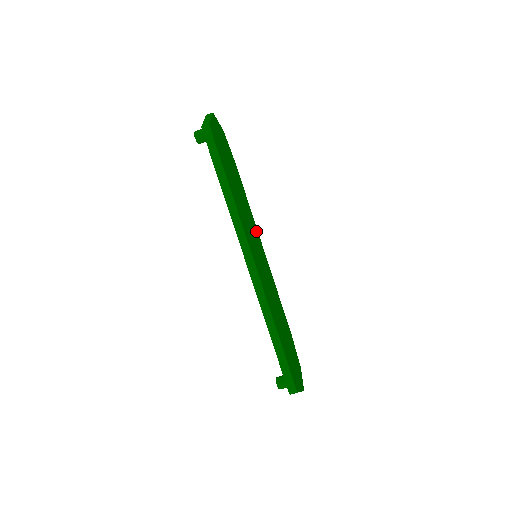
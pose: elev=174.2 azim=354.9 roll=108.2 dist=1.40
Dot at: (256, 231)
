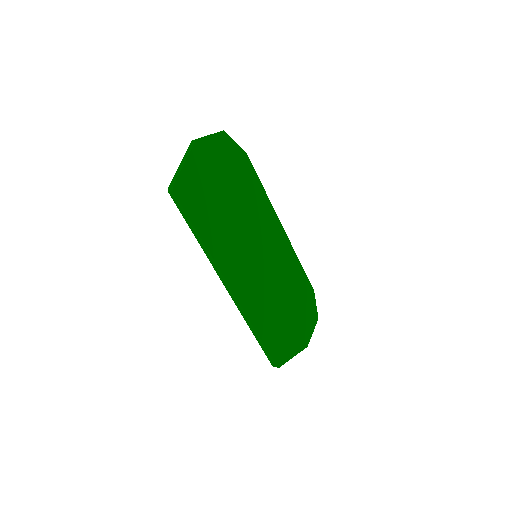
Dot at: (269, 218)
